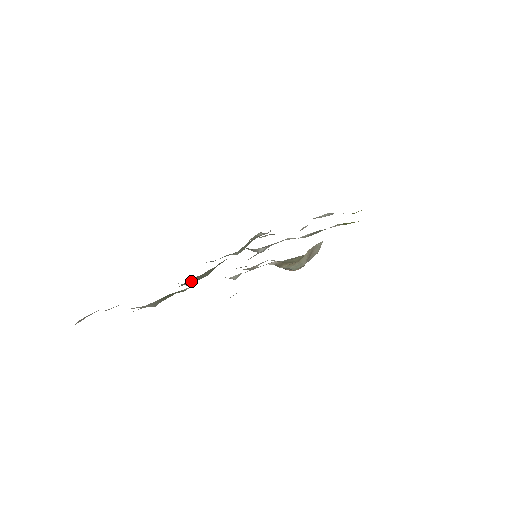
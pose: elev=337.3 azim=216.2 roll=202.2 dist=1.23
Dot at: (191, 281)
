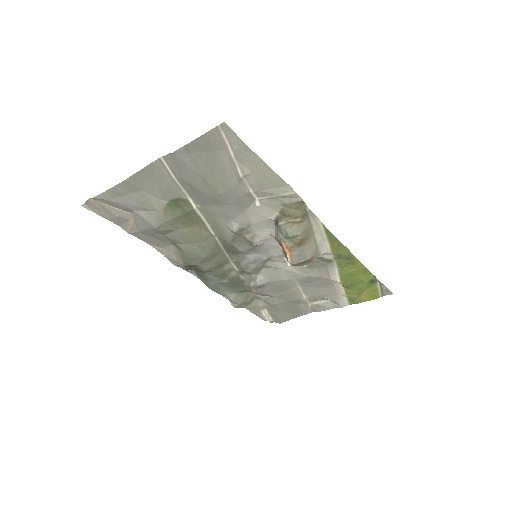
Dot at: (191, 248)
